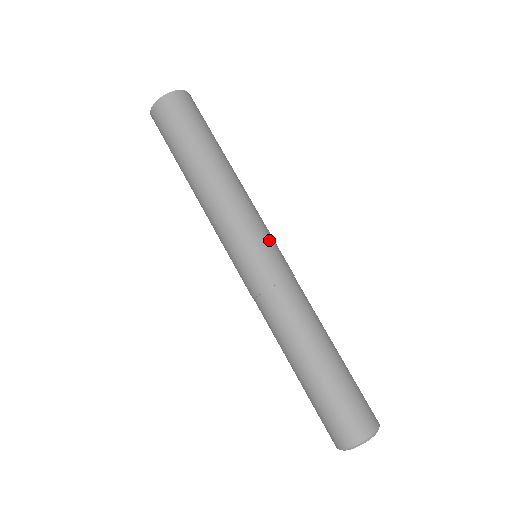
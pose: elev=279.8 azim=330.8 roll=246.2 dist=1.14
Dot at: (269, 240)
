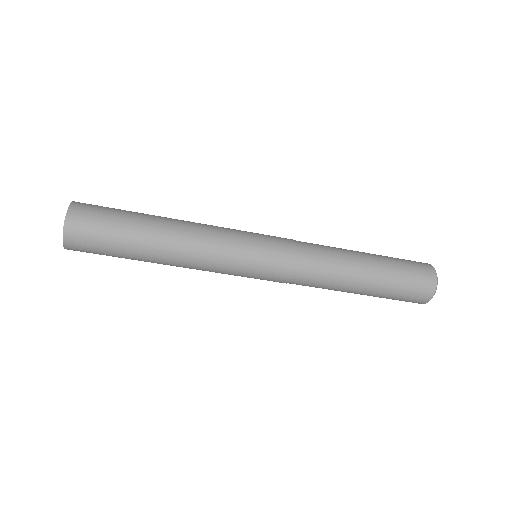
Dot at: (252, 270)
